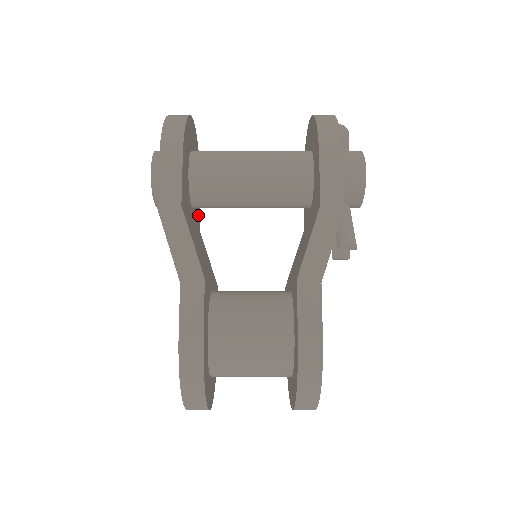
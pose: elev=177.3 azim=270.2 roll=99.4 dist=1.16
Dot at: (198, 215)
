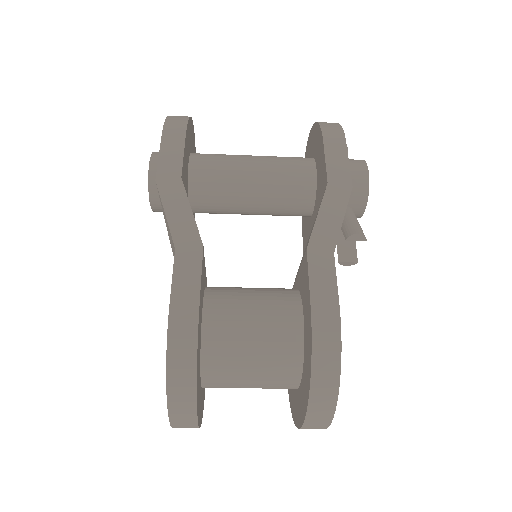
Dot at: occluded
